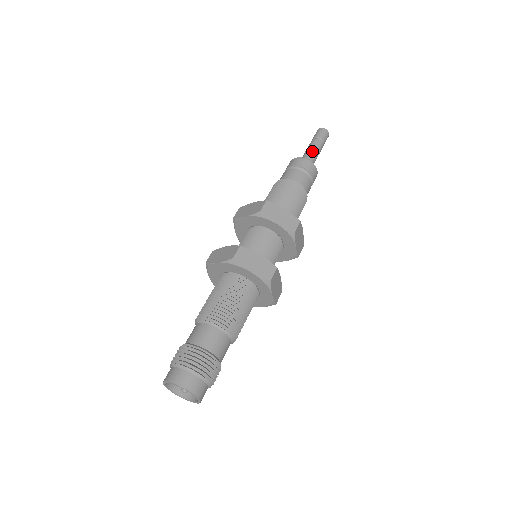
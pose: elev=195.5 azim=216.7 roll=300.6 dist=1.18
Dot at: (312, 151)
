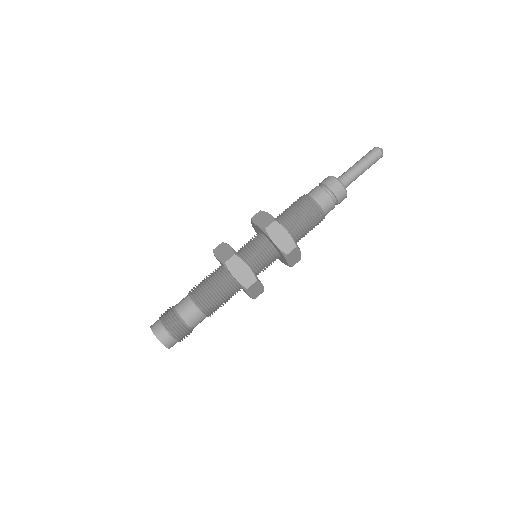
Dot at: (353, 172)
